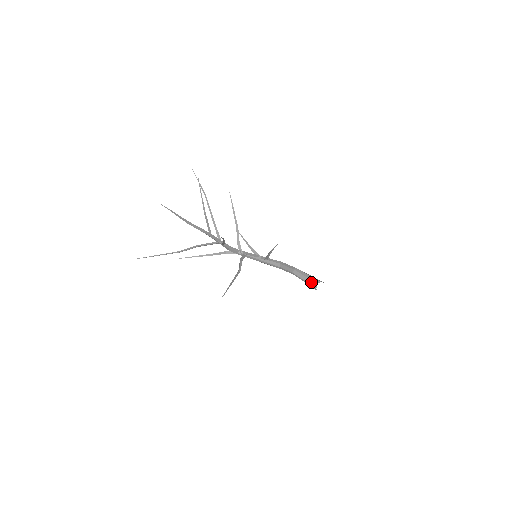
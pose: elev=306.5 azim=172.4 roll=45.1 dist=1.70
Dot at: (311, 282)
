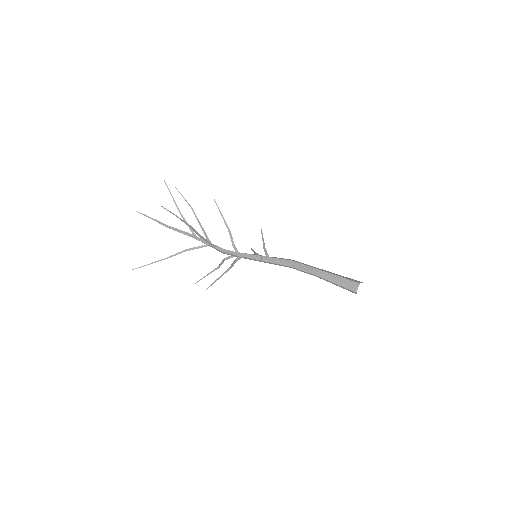
Dot at: (347, 286)
